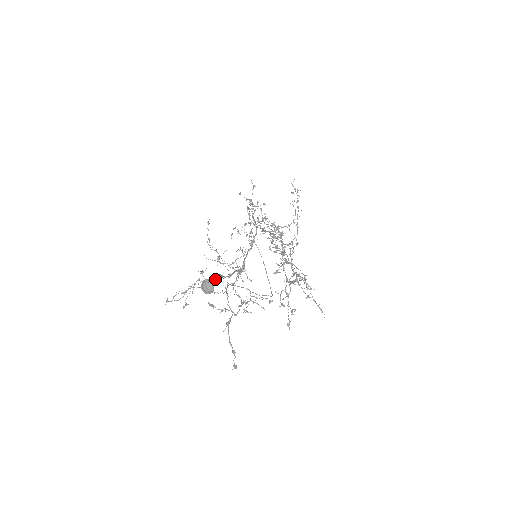
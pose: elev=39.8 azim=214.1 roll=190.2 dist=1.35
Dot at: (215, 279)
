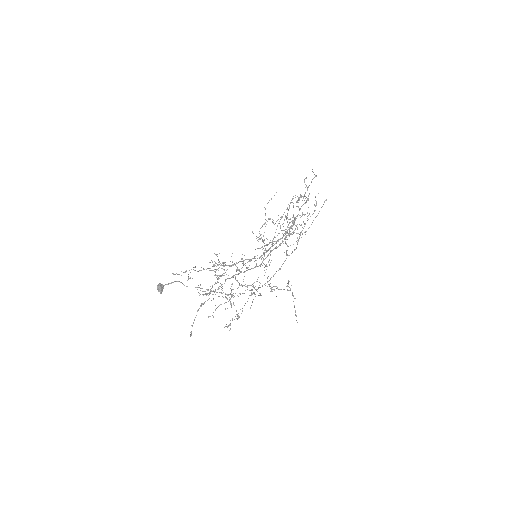
Dot at: occluded
